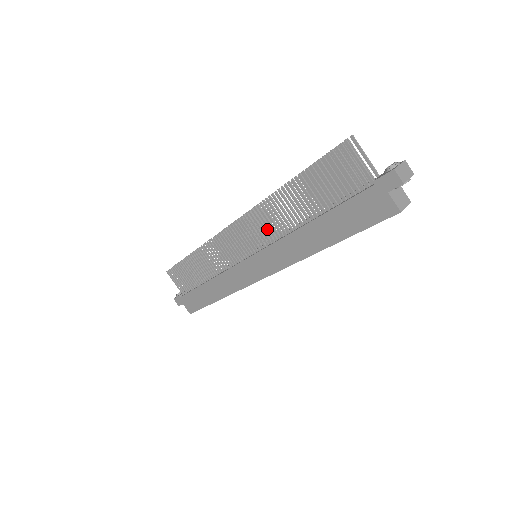
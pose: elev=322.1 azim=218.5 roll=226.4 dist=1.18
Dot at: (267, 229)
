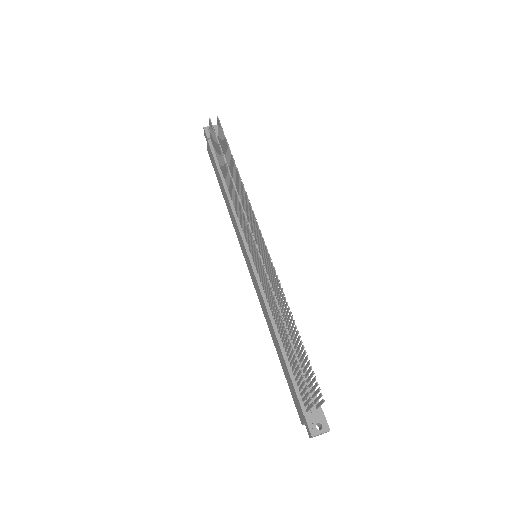
Dot at: (271, 274)
